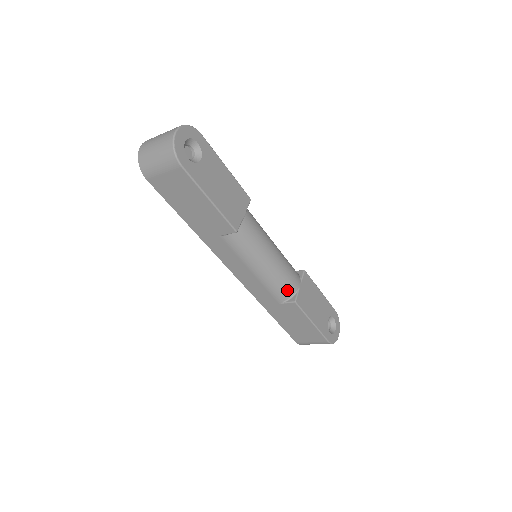
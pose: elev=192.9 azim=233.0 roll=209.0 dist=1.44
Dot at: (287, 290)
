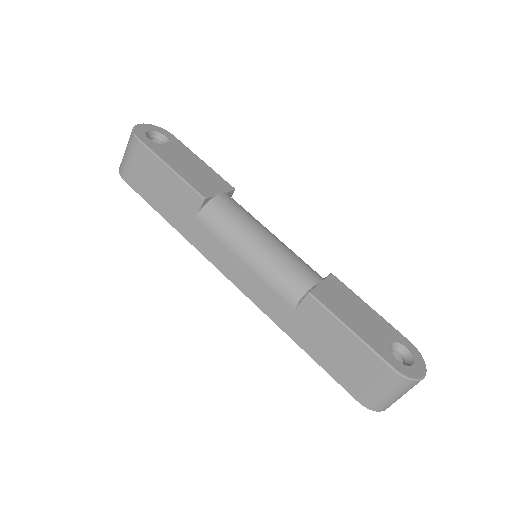
Dot at: (297, 282)
